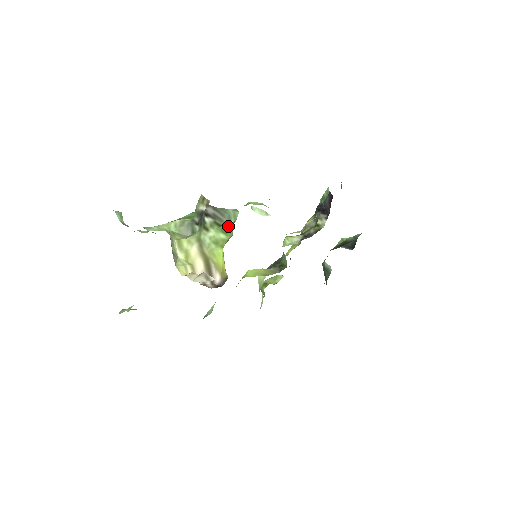
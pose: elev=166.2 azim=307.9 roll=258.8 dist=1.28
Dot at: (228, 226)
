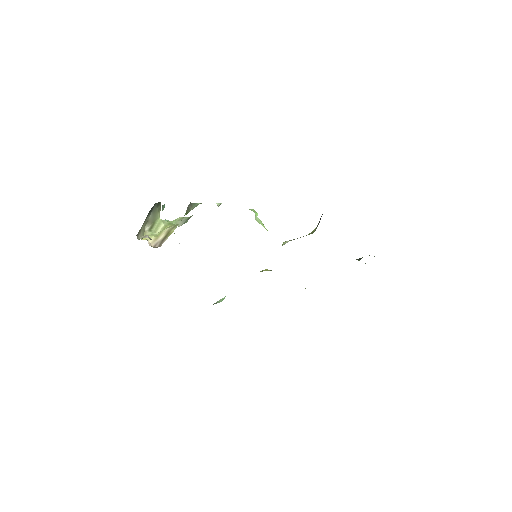
Dot at: occluded
